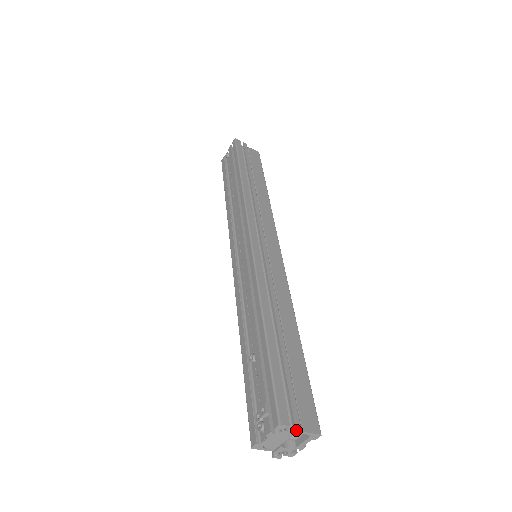
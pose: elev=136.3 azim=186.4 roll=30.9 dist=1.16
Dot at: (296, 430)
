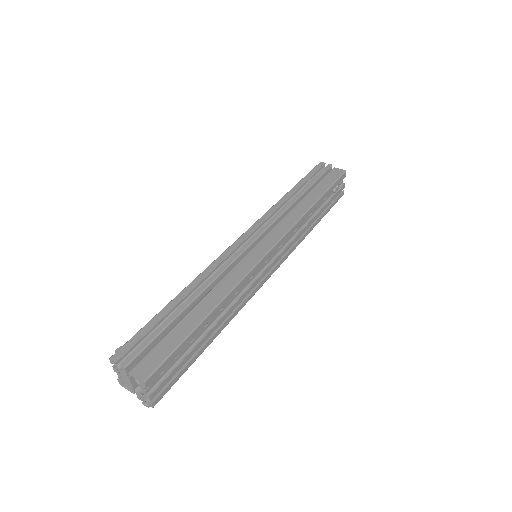
Dot at: (124, 369)
